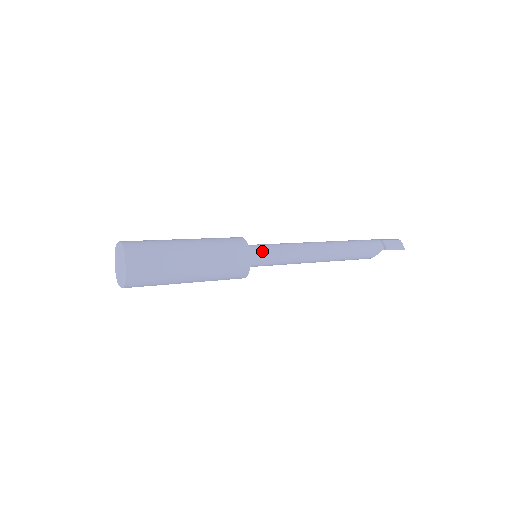
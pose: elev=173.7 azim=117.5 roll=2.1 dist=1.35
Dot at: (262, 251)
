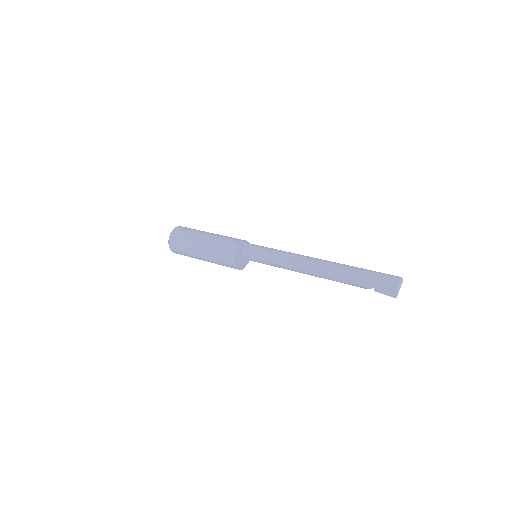
Dot at: (256, 256)
